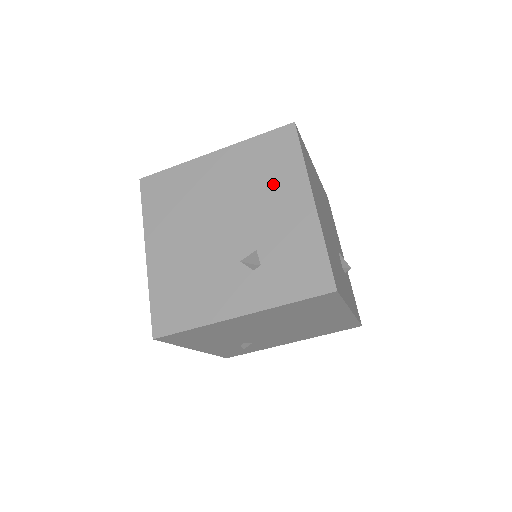
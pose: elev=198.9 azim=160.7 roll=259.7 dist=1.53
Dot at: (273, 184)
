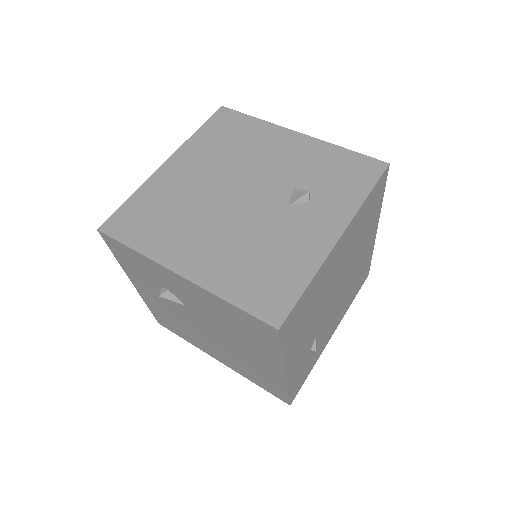
Dot at: (252, 145)
